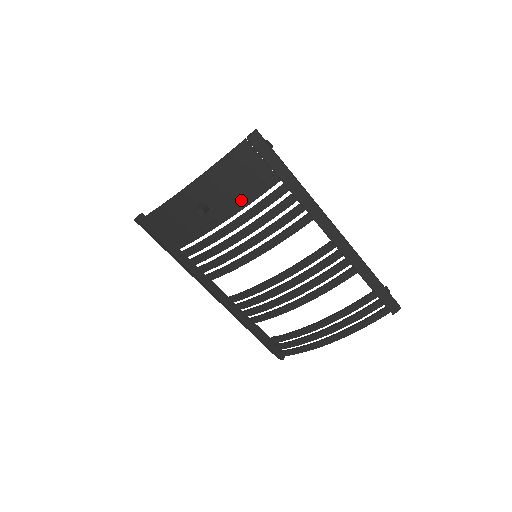
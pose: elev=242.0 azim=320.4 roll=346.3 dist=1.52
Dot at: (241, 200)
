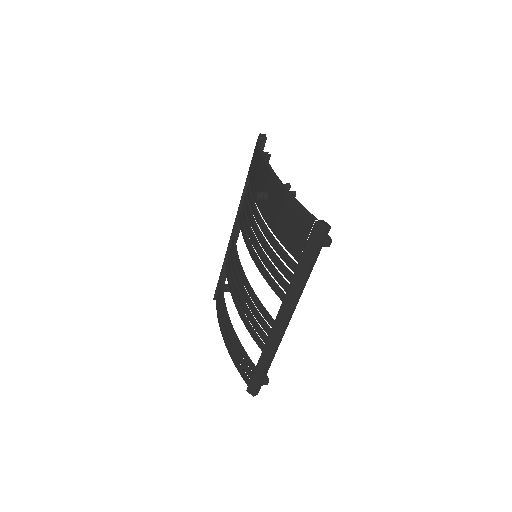
Dot at: occluded
